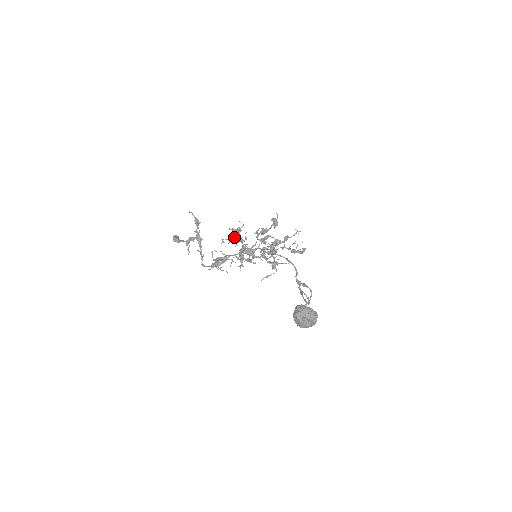
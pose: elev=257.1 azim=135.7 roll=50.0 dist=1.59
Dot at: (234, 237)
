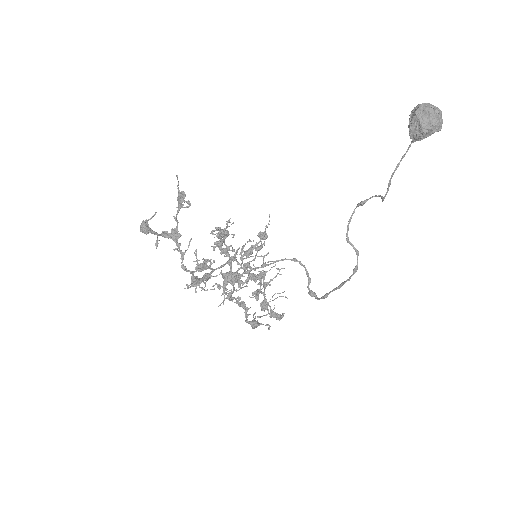
Dot at: (221, 240)
